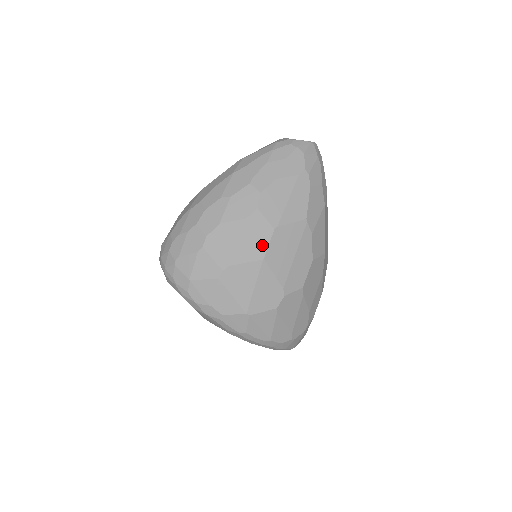
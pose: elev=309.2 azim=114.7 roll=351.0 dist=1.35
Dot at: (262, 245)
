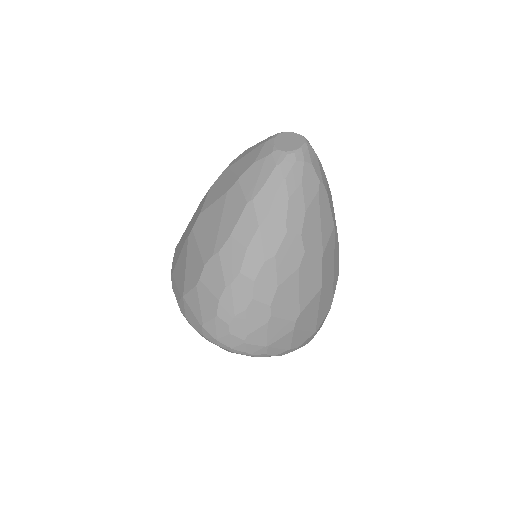
Dot at: (317, 278)
